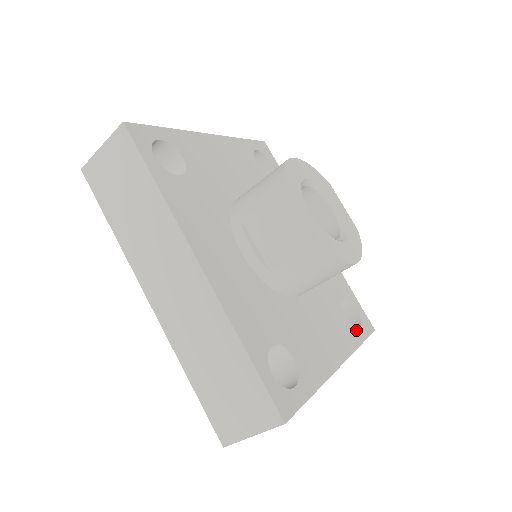
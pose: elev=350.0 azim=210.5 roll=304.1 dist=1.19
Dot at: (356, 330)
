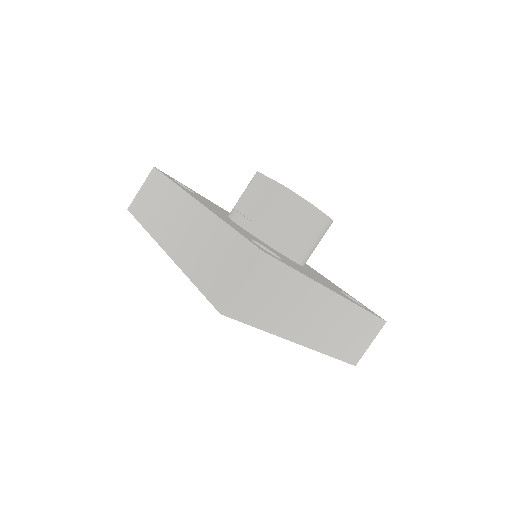
Dot at: occluded
